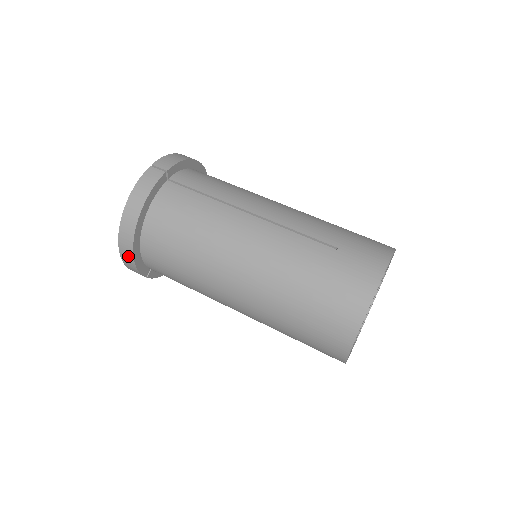
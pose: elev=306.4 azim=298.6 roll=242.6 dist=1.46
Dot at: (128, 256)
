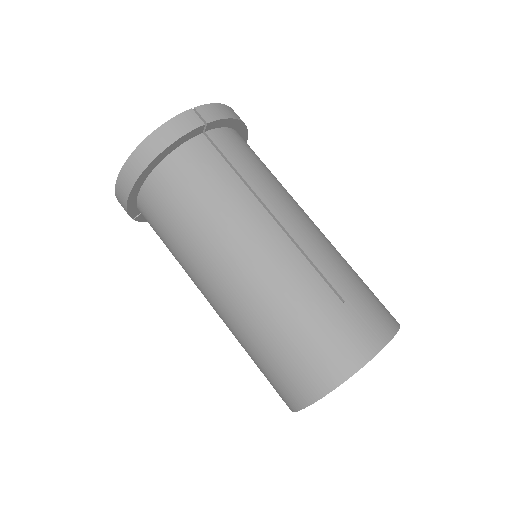
Dot at: (123, 192)
